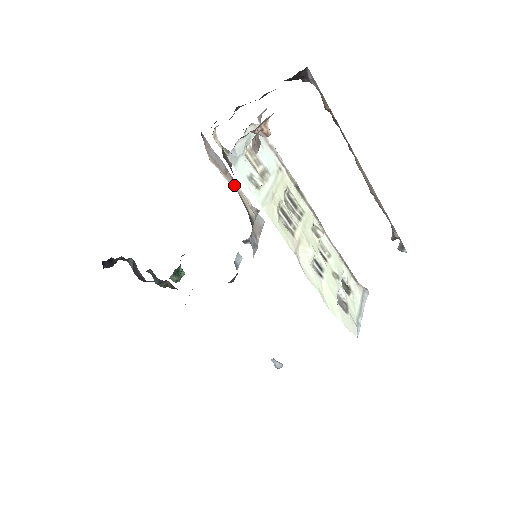
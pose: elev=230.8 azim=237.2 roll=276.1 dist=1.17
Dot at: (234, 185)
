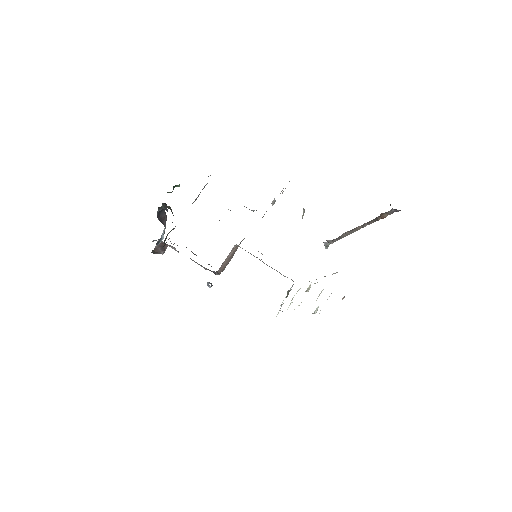
Dot at: occluded
